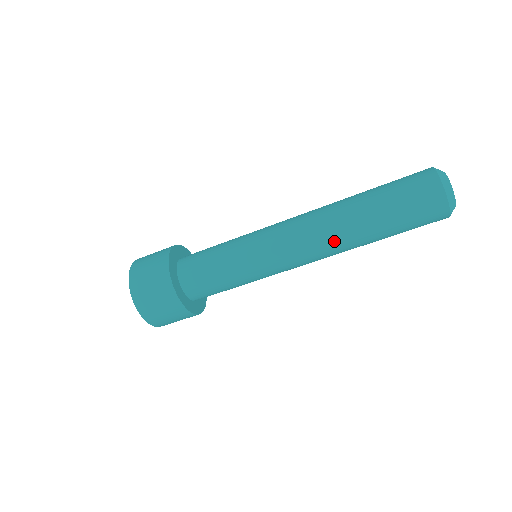
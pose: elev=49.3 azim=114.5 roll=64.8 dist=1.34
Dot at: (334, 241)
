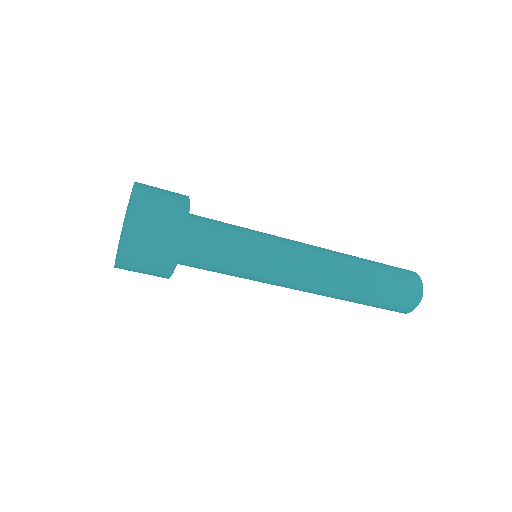
Dot at: (330, 293)
